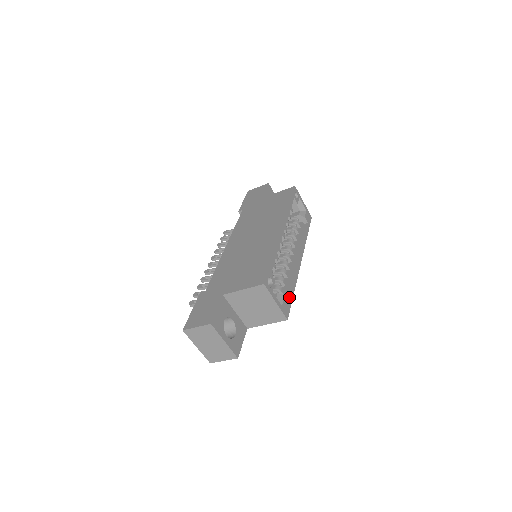
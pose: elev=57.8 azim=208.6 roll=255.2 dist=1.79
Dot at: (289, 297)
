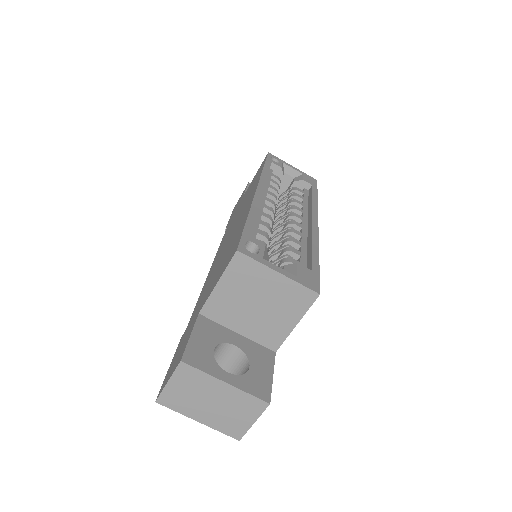
Dot at: (310, 265)
